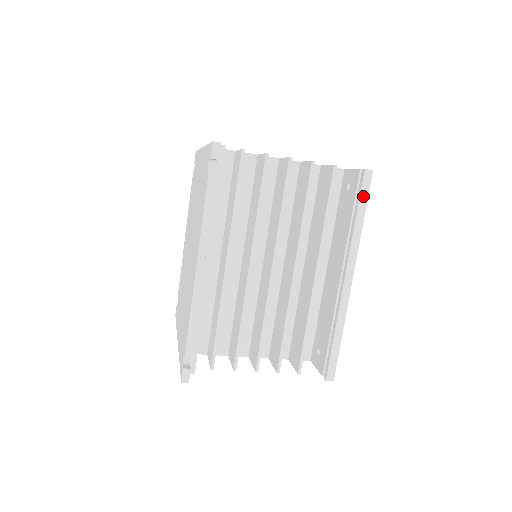
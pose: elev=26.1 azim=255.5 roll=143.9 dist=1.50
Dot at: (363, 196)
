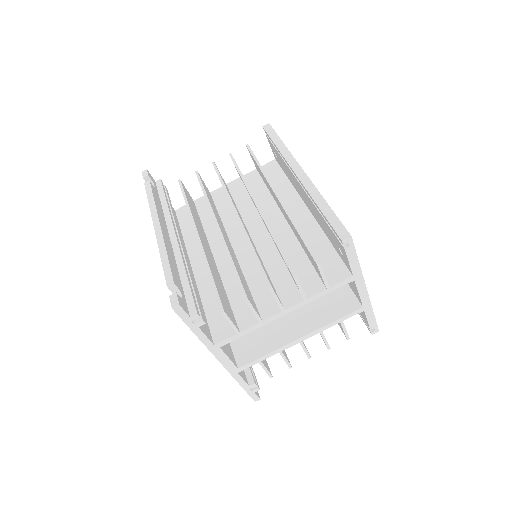
Dot at: (272, 135)
